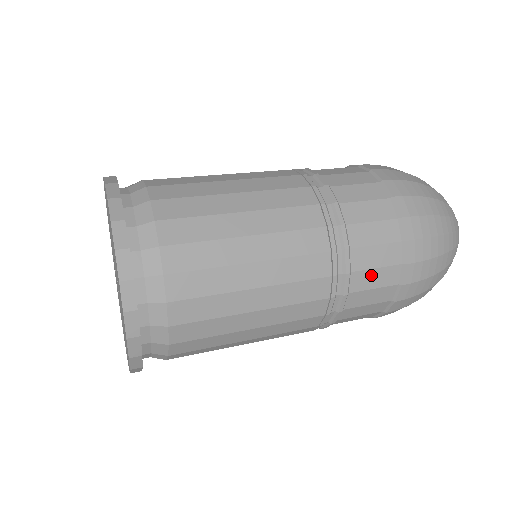
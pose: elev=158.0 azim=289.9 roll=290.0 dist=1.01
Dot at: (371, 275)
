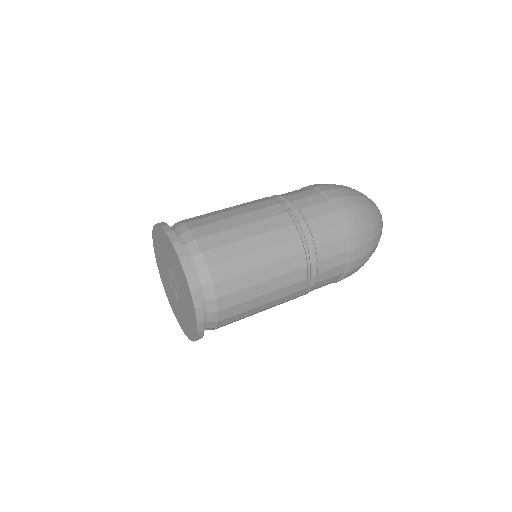
Dot at: (320, 221)
